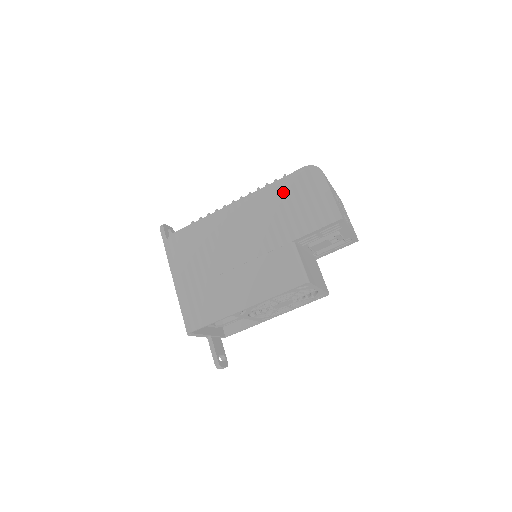
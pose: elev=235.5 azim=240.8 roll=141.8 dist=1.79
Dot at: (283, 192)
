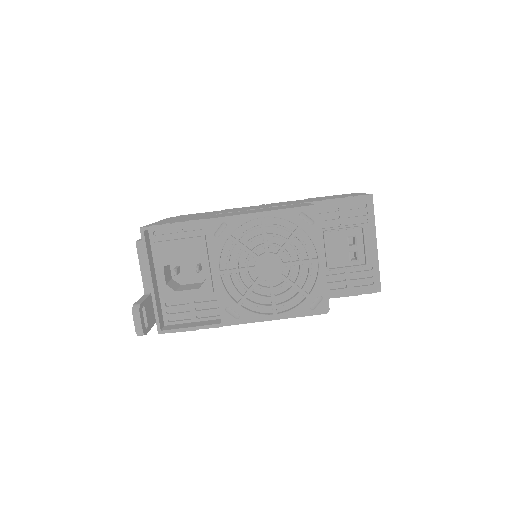
Dot at: occluded
